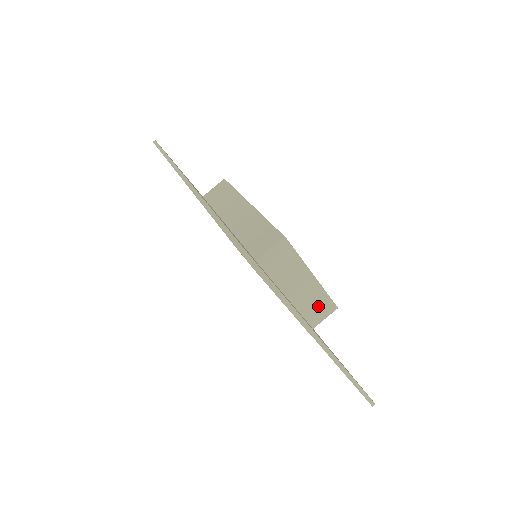
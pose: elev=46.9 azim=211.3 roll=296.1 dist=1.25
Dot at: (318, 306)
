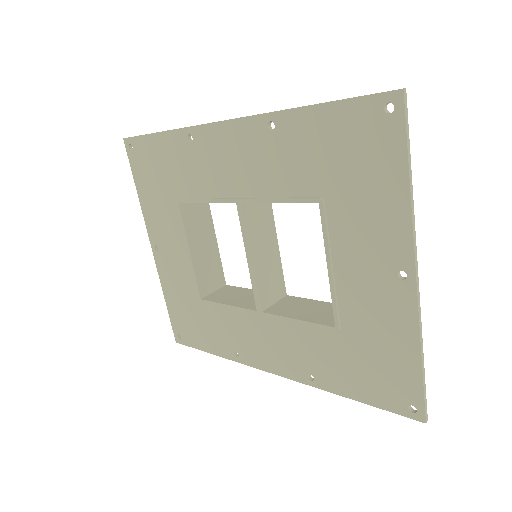
Dot at: occluded
